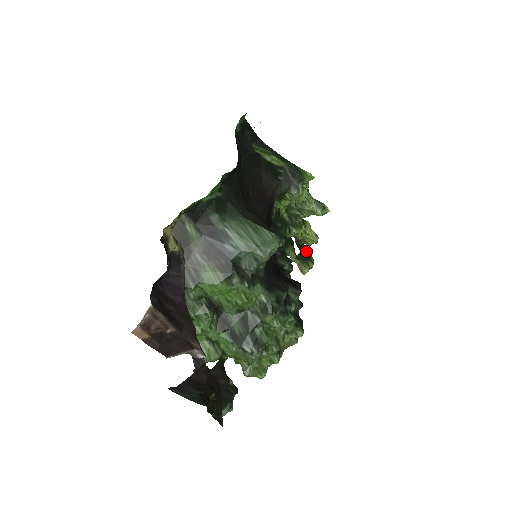
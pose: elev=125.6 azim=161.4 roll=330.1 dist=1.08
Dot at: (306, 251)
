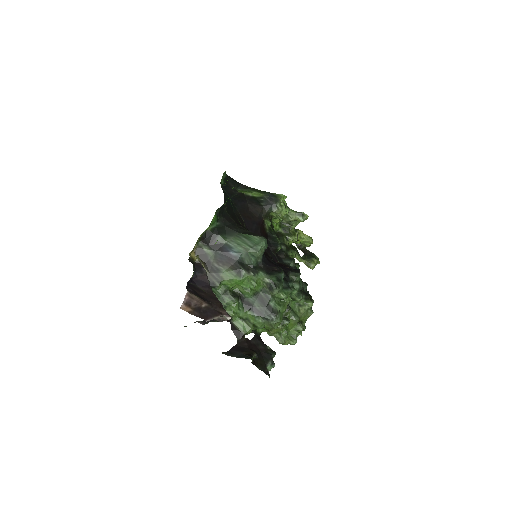
Dot at: (309, 252)
